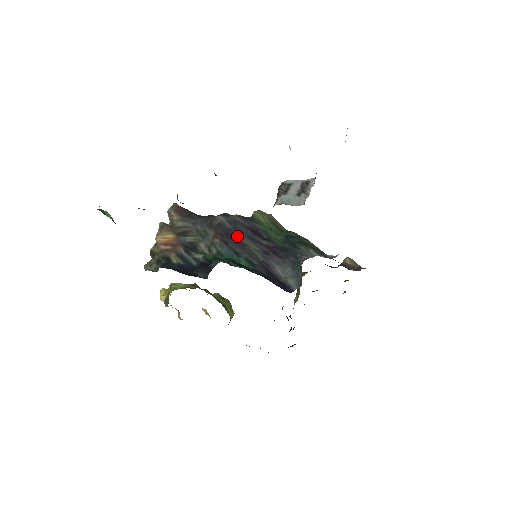
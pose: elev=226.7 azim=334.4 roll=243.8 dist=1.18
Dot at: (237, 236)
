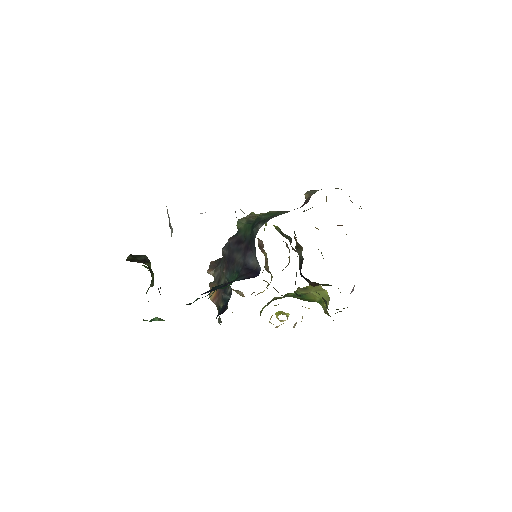
Dot at: (231, 257)
